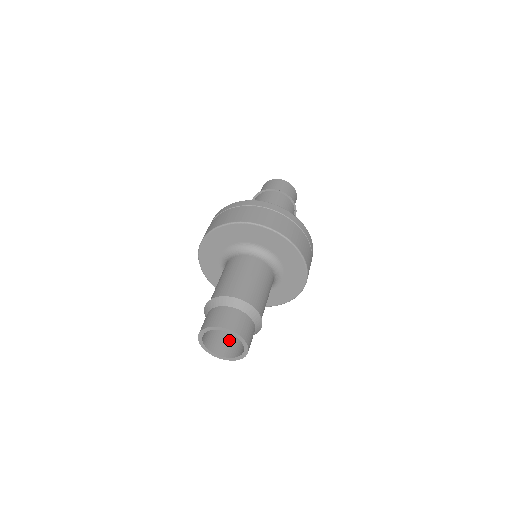
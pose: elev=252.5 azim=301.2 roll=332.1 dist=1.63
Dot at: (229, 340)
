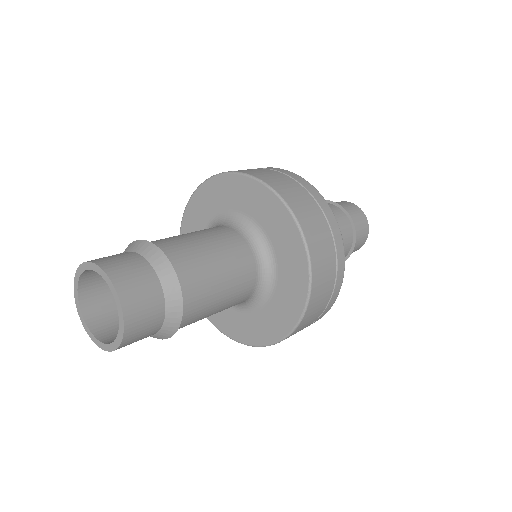
Dot at: occluded
